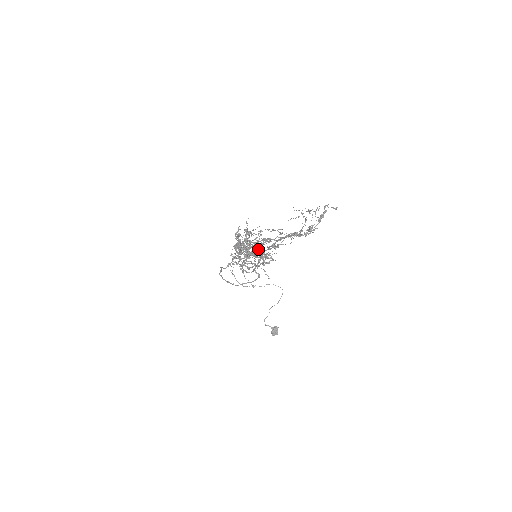
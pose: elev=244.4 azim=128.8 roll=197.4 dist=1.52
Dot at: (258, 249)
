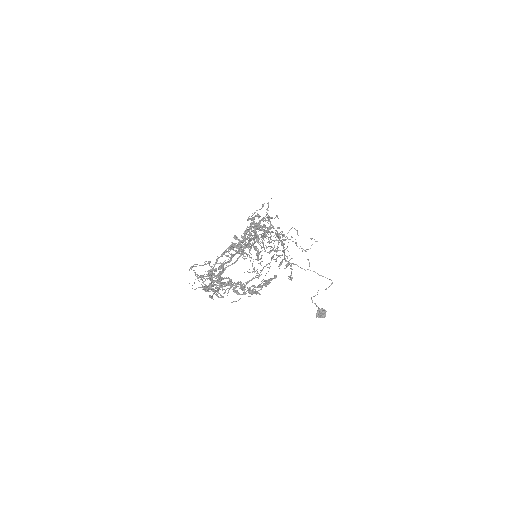
Dot at: occluded
